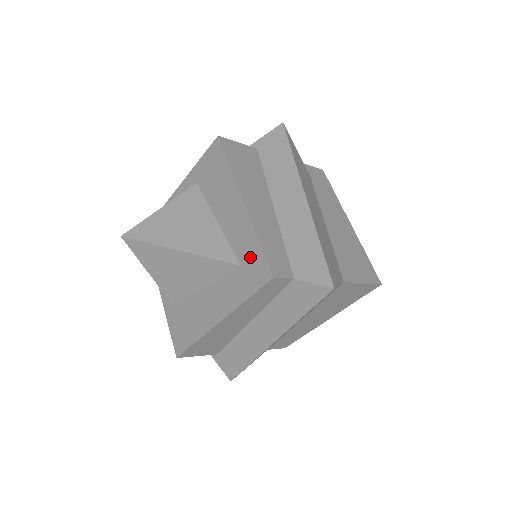
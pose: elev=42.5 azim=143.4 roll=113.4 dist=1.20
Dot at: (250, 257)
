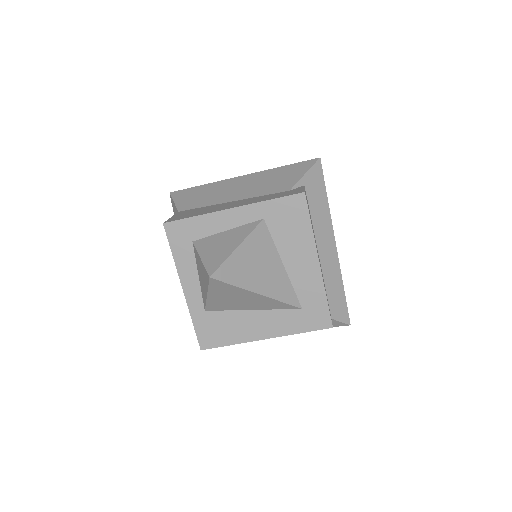
Dot at: (314, 307)
